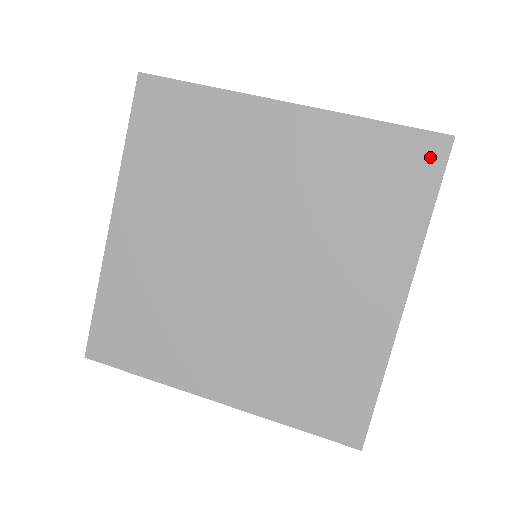
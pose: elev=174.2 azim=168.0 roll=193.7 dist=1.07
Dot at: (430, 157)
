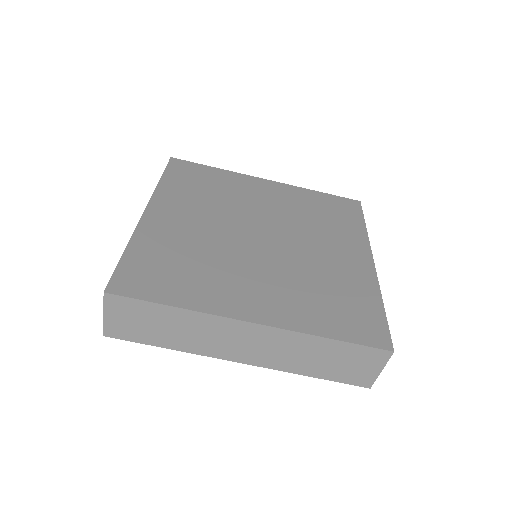
Dot at: (353, 206)
